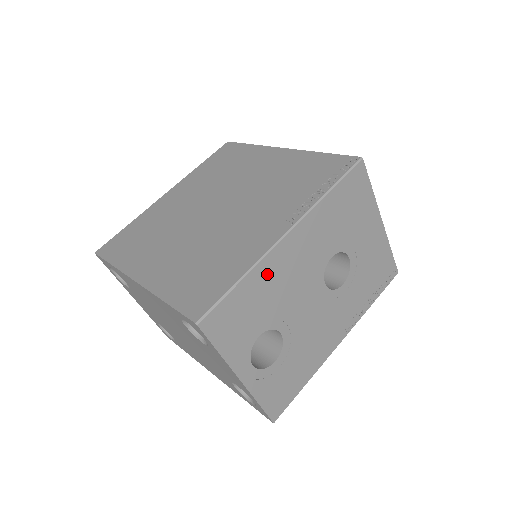
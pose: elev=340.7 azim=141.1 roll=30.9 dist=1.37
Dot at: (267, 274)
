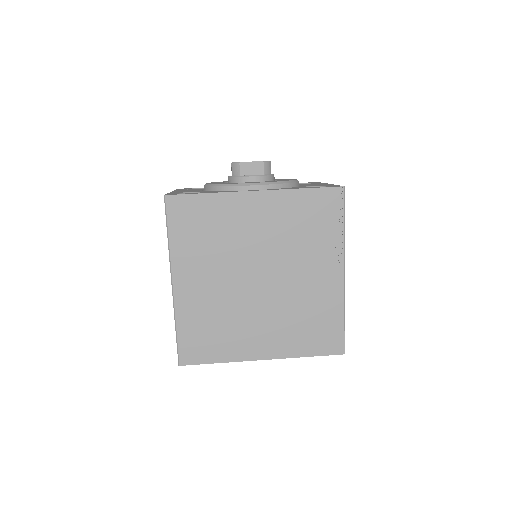
Dot at: occluded
